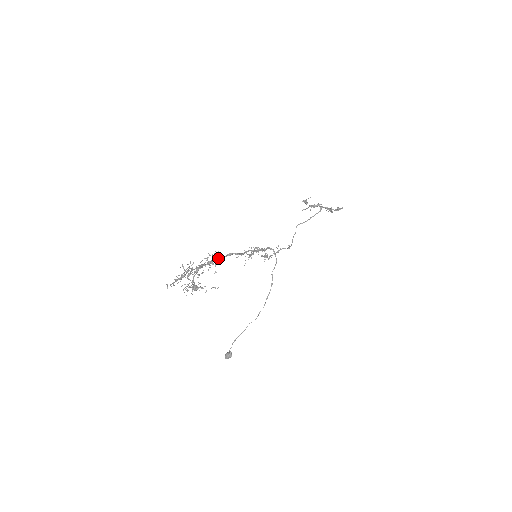
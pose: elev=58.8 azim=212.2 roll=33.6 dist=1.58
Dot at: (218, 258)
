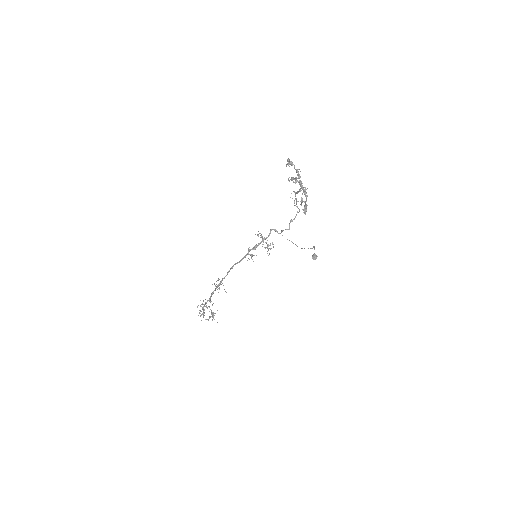
Dot at: occluded
